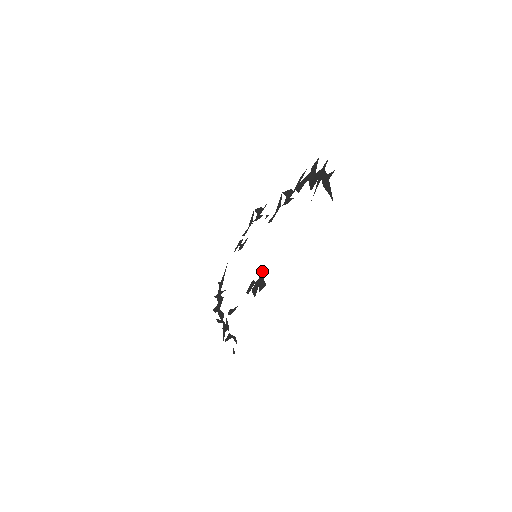
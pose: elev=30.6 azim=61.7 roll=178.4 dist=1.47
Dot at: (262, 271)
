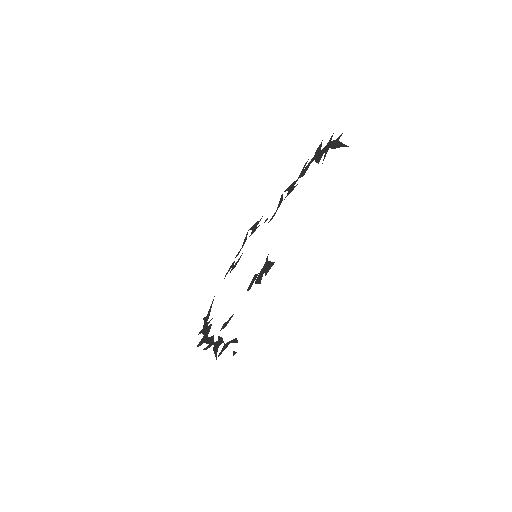
Dot at: (267, 258)
